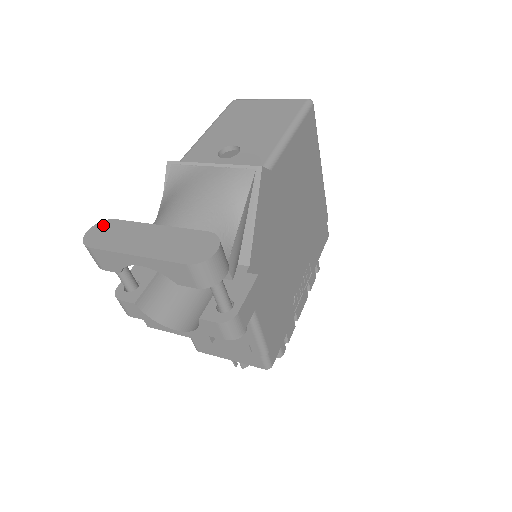
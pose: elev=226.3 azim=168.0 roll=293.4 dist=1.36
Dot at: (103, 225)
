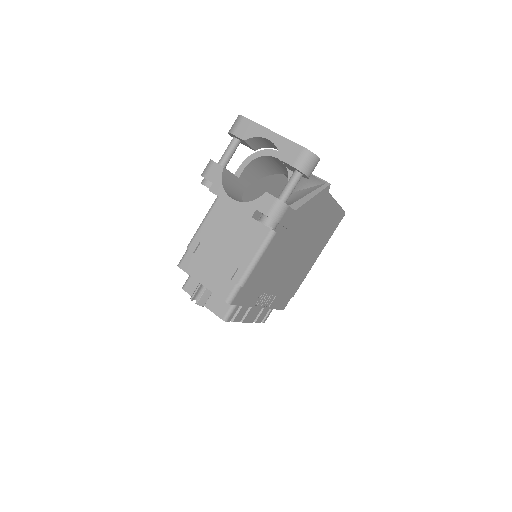
Dot at: occluded
